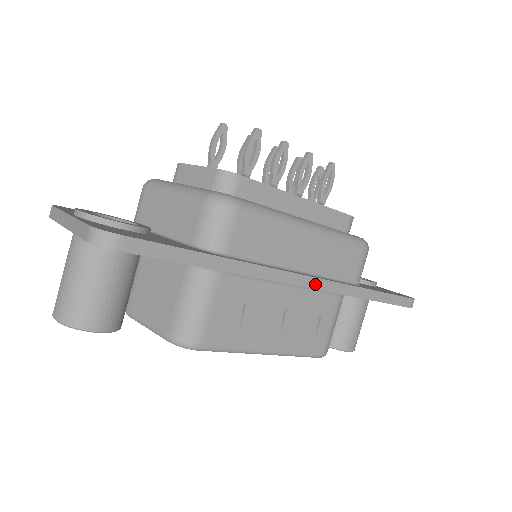
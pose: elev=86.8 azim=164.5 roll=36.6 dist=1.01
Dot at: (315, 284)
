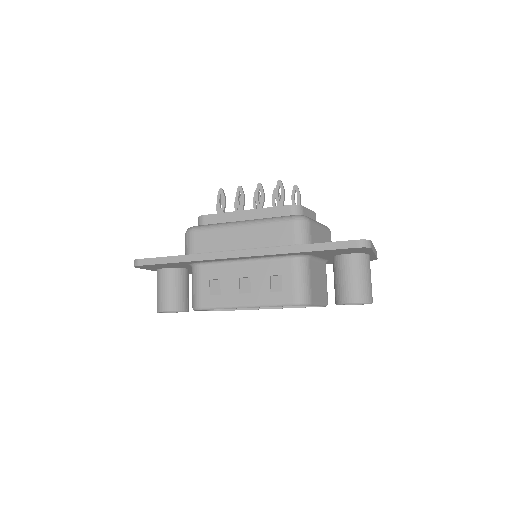
Dot at: (248, 253)
